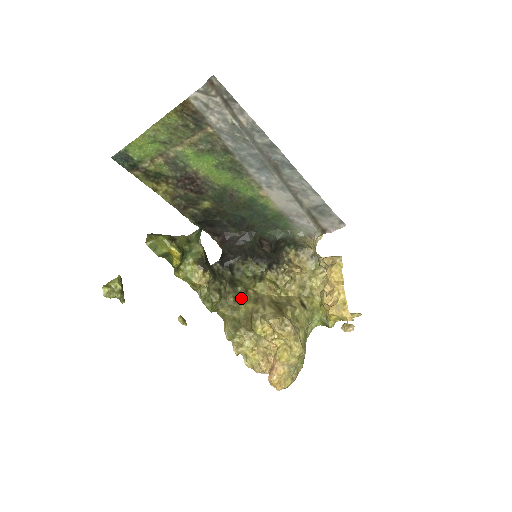
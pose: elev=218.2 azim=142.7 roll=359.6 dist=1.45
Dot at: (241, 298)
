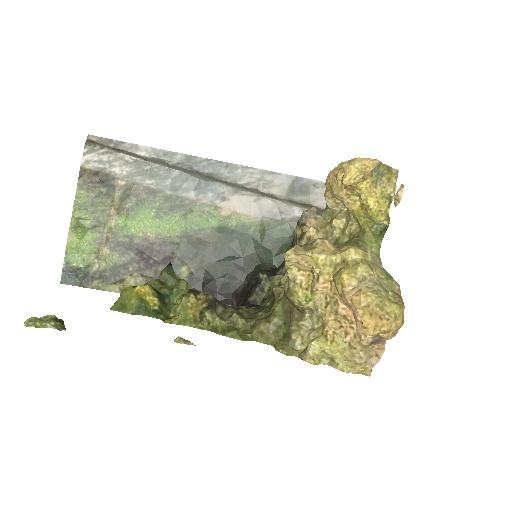
Dot at: occluded
